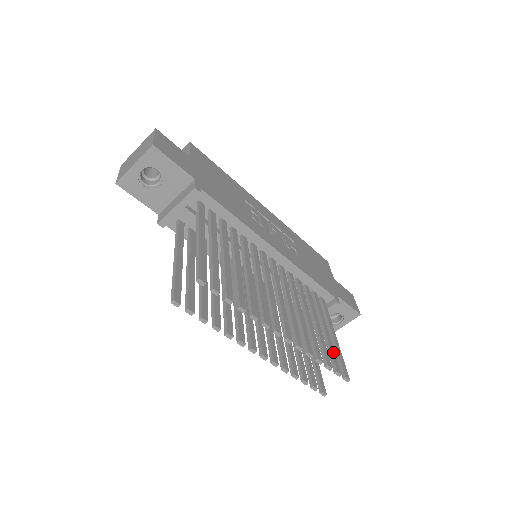
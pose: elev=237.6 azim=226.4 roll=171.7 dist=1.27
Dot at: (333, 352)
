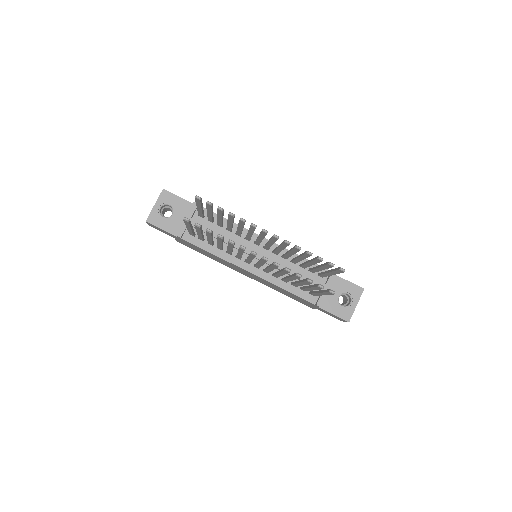
Dot at: occluded
